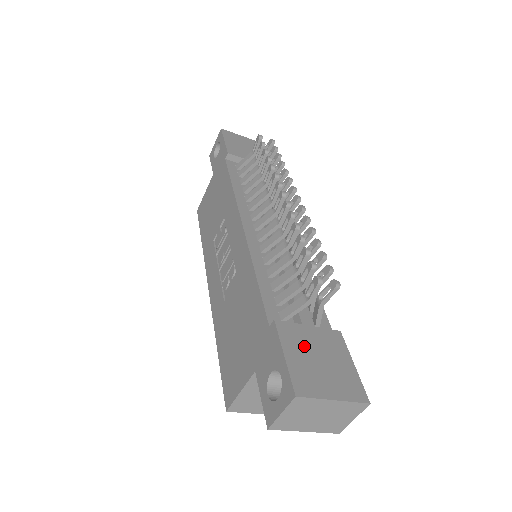
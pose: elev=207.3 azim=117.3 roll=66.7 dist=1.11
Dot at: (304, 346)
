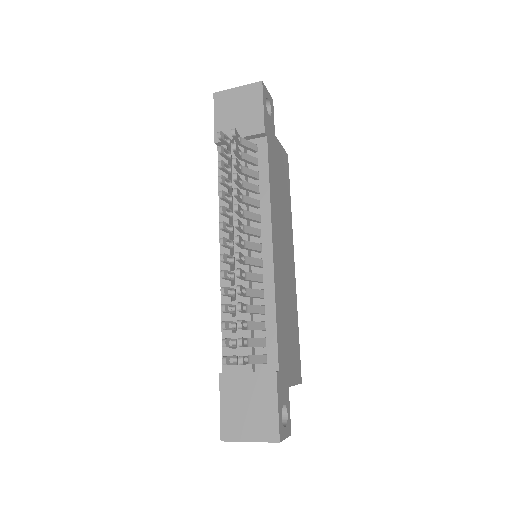
Dot at: (238, 395)
